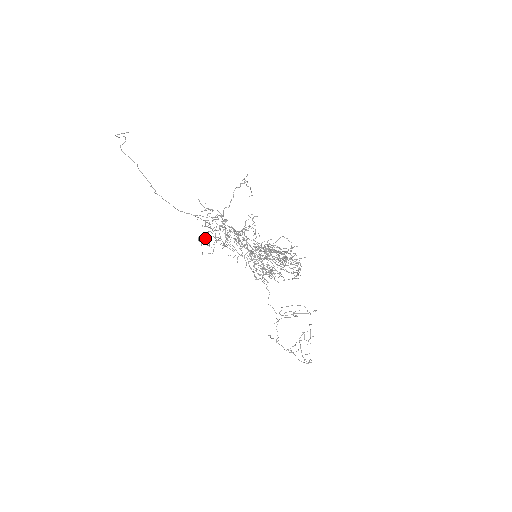
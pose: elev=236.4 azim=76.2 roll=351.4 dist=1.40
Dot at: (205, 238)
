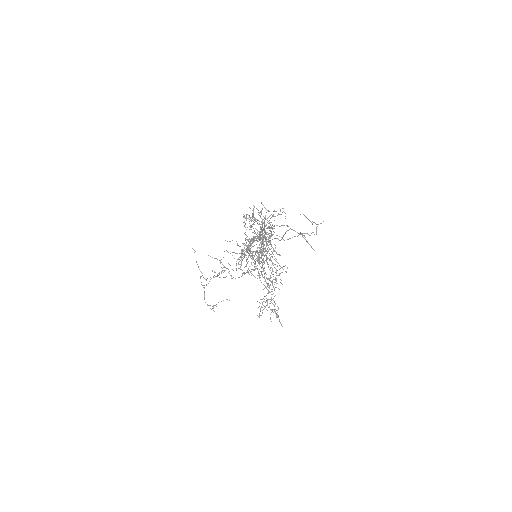
Dot at: occluded
